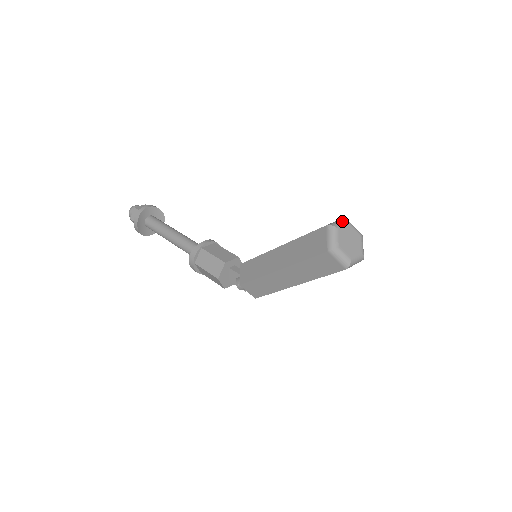
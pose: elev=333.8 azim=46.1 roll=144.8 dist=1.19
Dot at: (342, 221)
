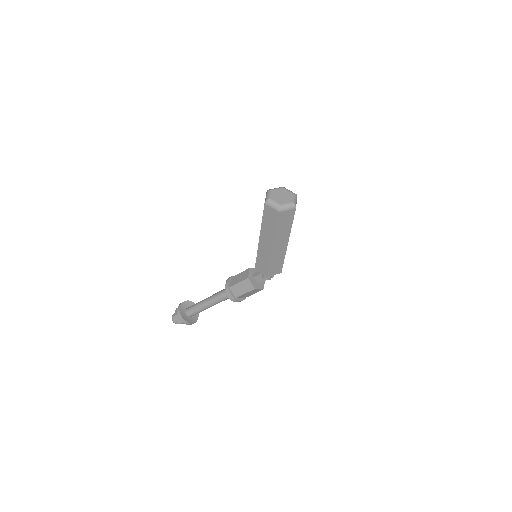
Dot at: (268, 193)
